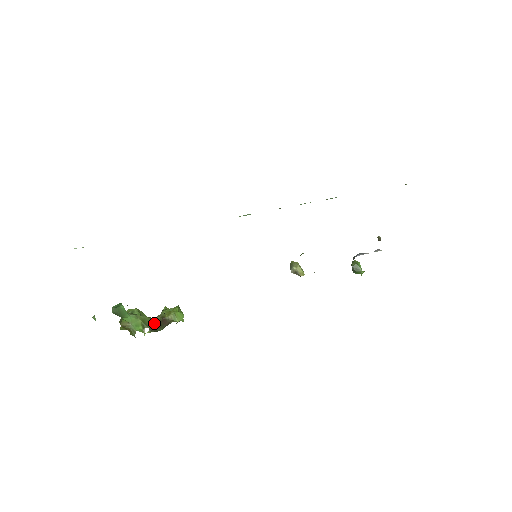
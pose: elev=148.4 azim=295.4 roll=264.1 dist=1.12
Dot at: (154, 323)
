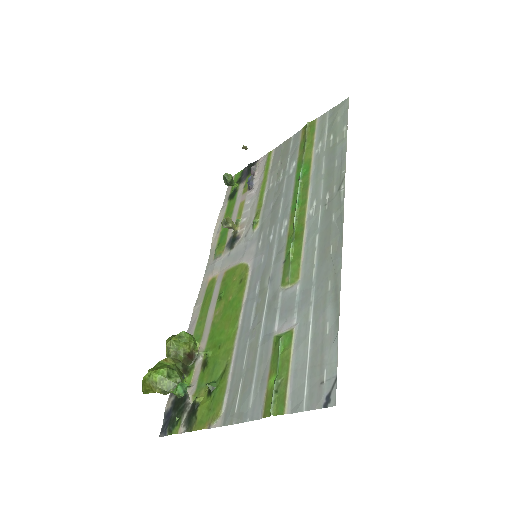
Dot at: (180, 365)
